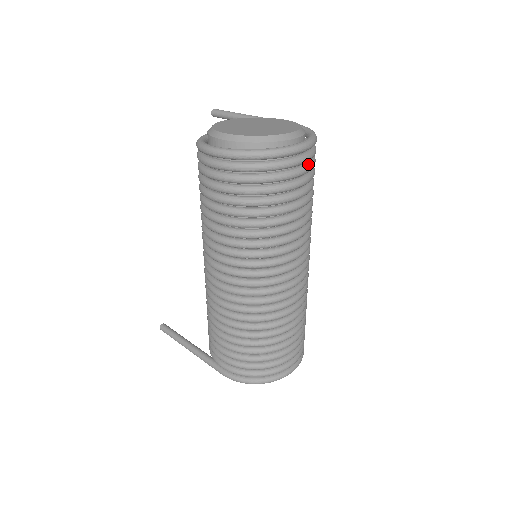
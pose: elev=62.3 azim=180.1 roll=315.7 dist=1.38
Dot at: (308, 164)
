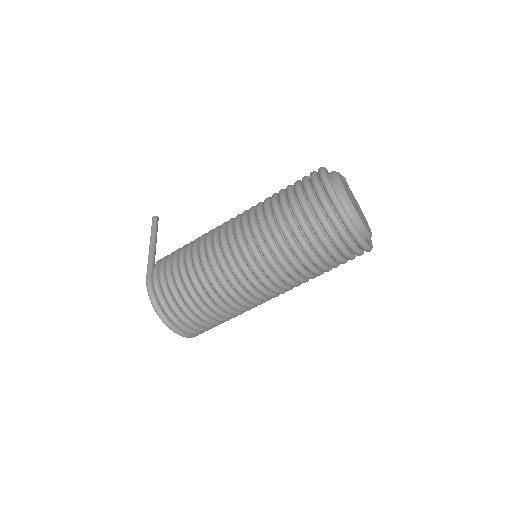
Dot at: (349, 252)
